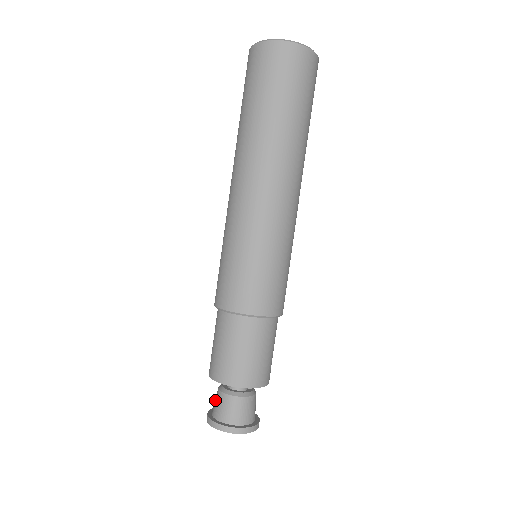
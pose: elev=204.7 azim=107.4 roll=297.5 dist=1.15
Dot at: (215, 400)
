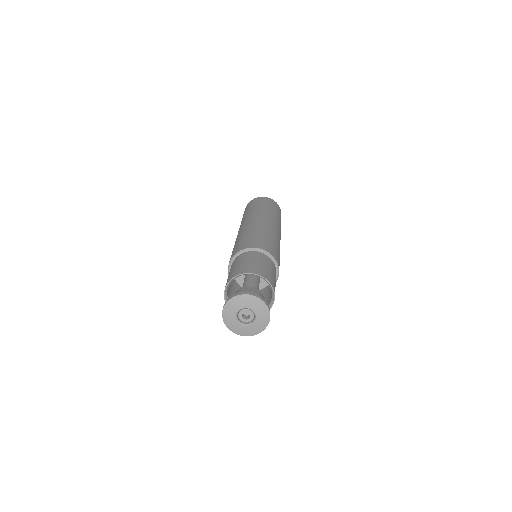
Dot at: occluded
